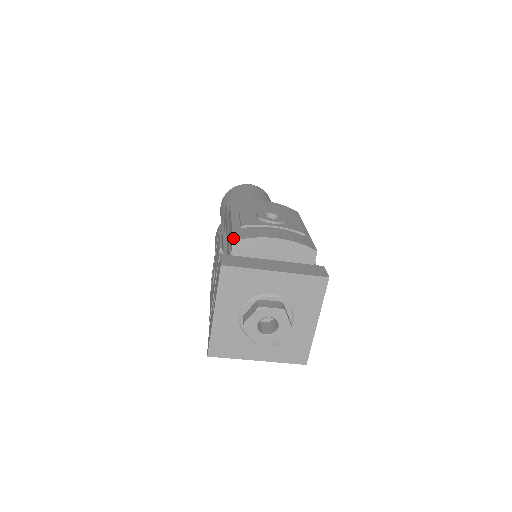
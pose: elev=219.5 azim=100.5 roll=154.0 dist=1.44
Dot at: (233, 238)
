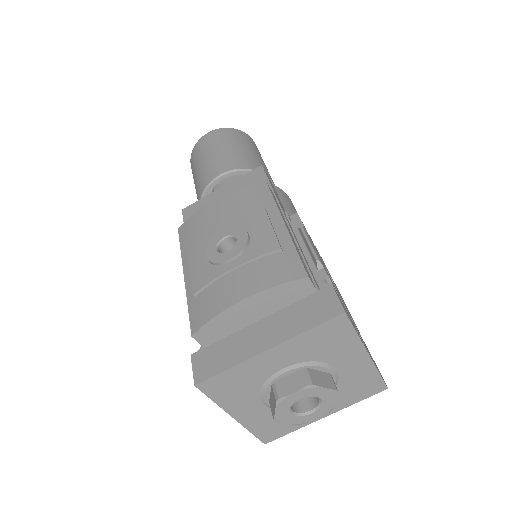
Dot at: occluded
